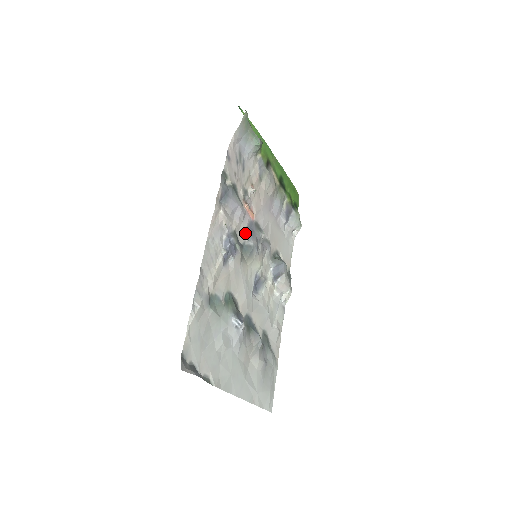
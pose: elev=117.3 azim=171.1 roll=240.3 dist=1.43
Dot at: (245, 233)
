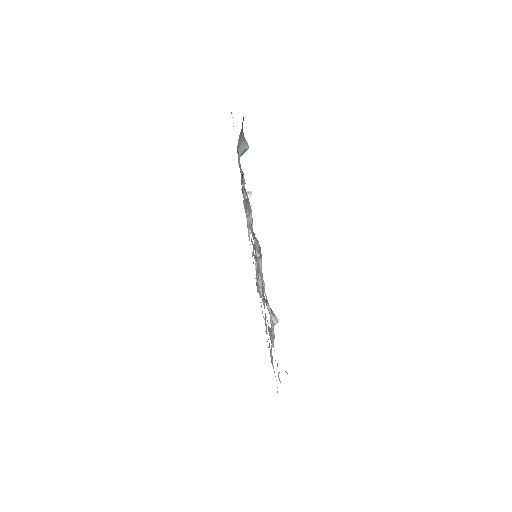
Dot at: occluded
